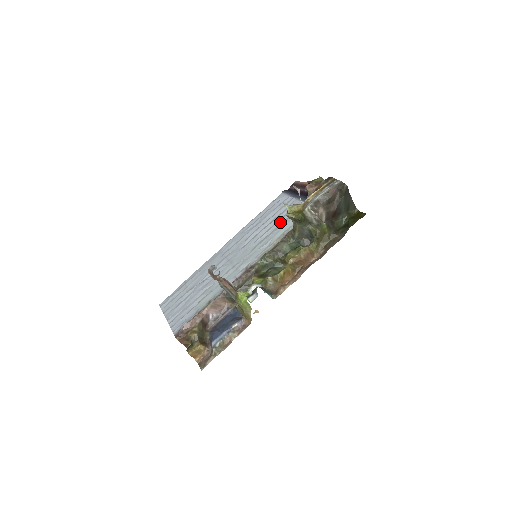
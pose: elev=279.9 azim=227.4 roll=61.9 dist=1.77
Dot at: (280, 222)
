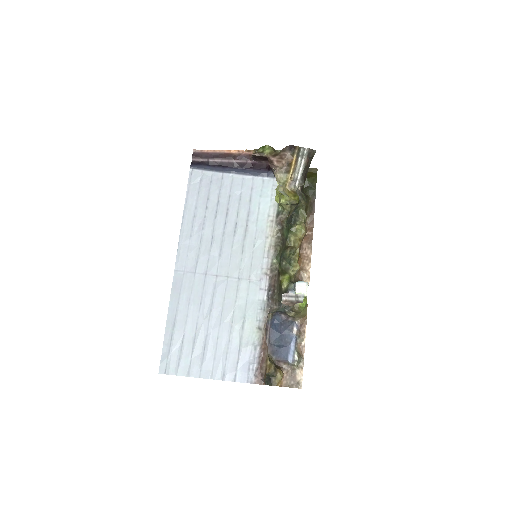
Dot at: (245, 208)
